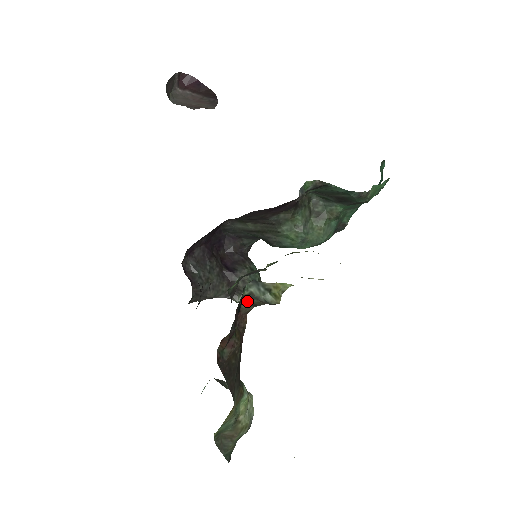
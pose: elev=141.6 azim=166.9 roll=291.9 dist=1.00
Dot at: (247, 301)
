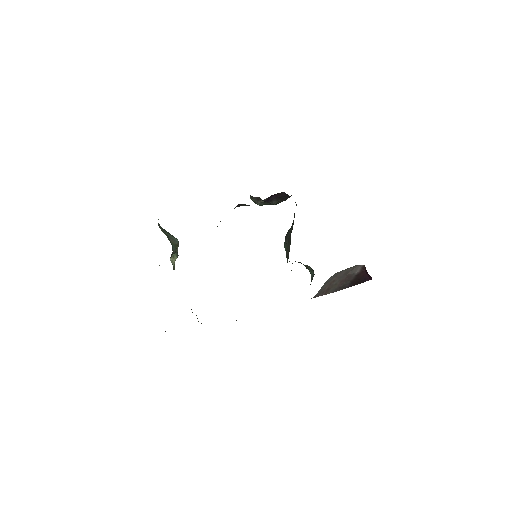
Dot at: occluded
